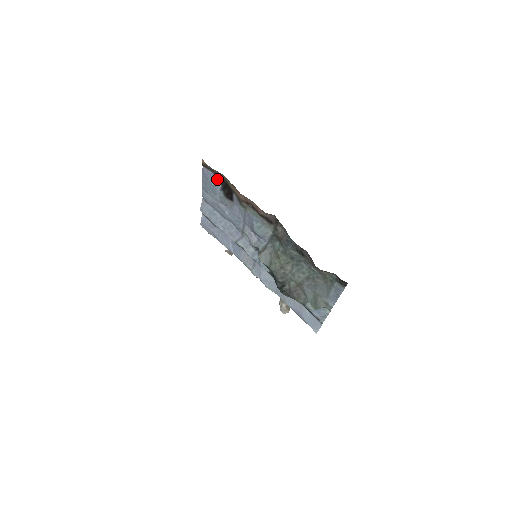
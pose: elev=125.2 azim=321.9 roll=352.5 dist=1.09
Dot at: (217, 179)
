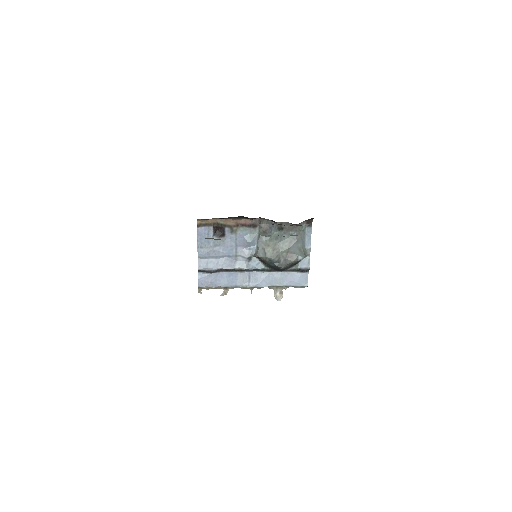
Dot at: (209, 229)
